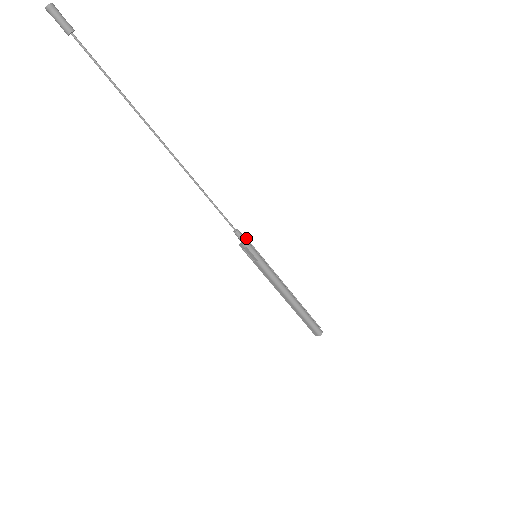
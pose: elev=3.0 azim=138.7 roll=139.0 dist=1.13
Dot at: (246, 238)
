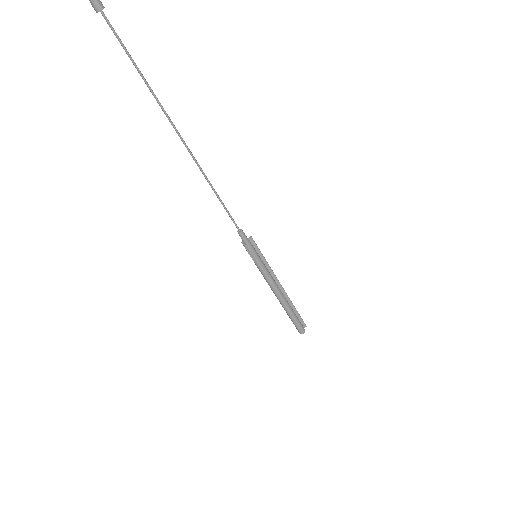
Dot at: (251, 238)
